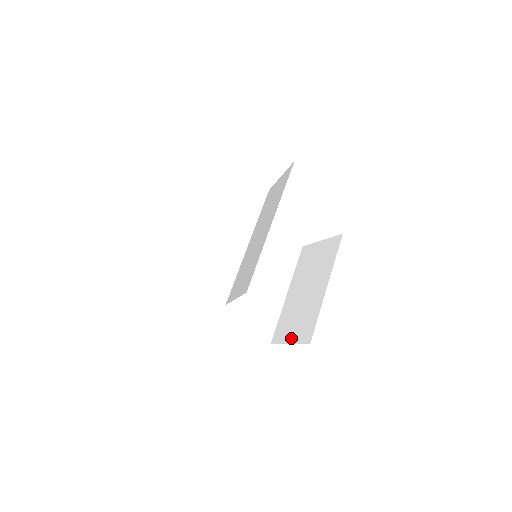
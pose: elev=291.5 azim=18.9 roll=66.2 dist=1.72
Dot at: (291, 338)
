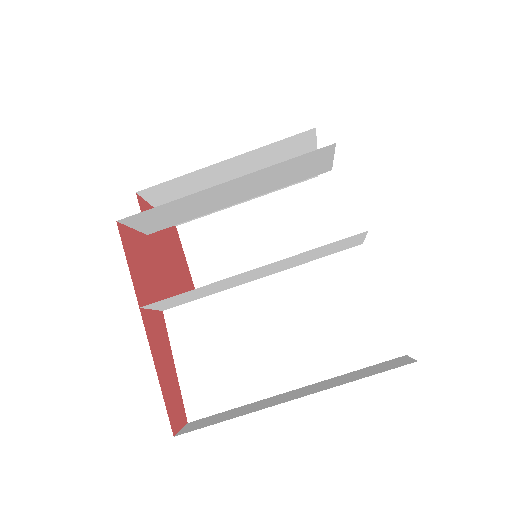
Dot at: (197, 269)
